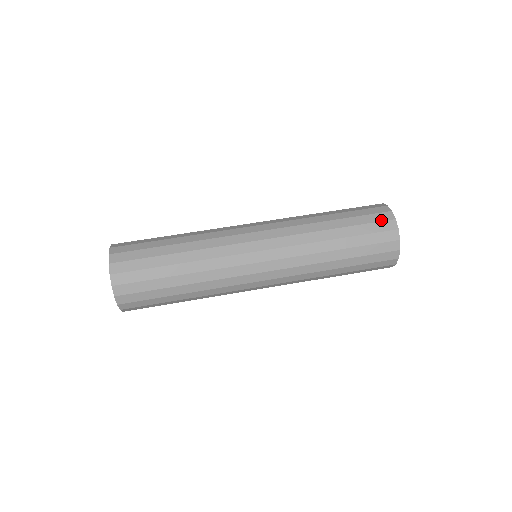
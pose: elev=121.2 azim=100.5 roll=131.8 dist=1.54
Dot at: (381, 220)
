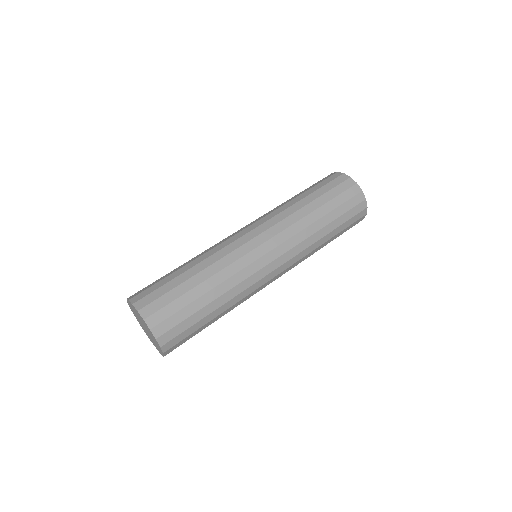
Dot at: (347, 188)
